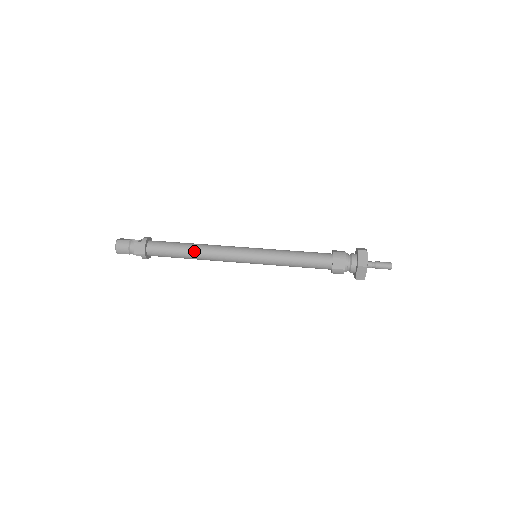
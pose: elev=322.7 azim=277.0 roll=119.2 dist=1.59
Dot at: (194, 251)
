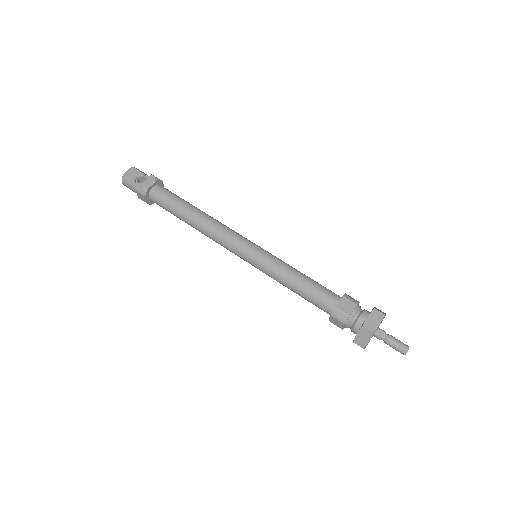
Dot at: (191, 224)
